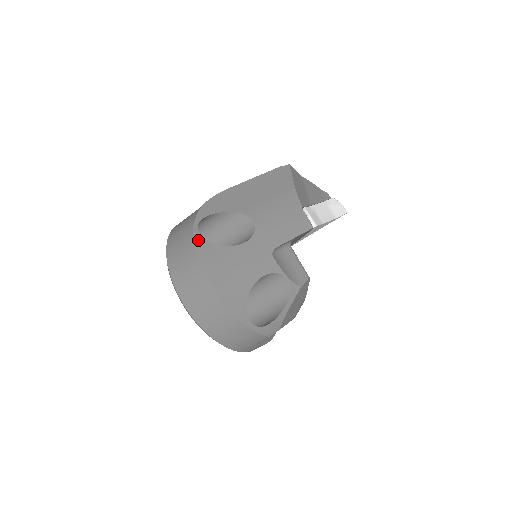
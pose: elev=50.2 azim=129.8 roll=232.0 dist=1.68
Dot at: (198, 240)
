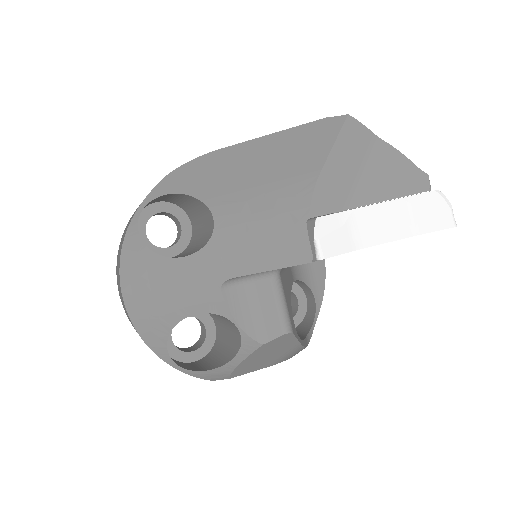
Dot at: (130, 233)
